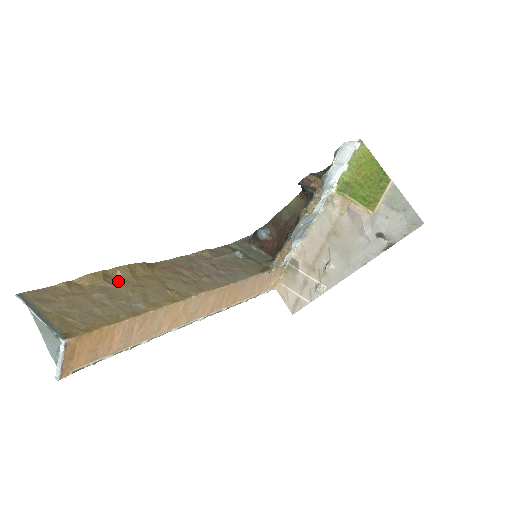
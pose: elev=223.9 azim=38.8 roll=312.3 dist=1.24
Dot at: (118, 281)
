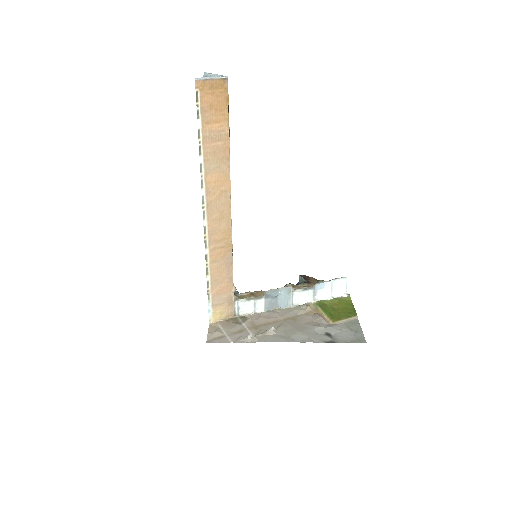
Dot at: occluded
